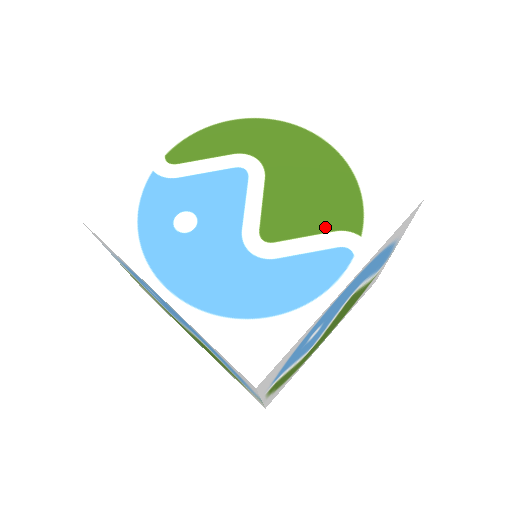
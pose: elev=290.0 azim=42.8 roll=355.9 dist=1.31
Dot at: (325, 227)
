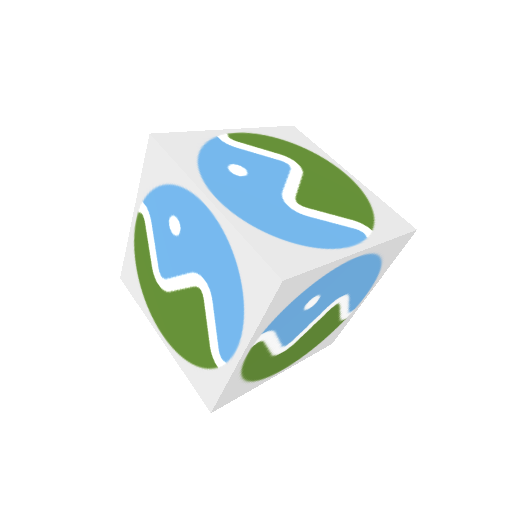
Dot at: (346, 215)
